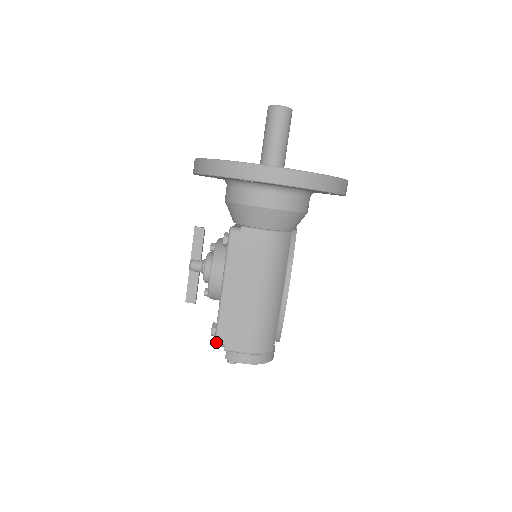
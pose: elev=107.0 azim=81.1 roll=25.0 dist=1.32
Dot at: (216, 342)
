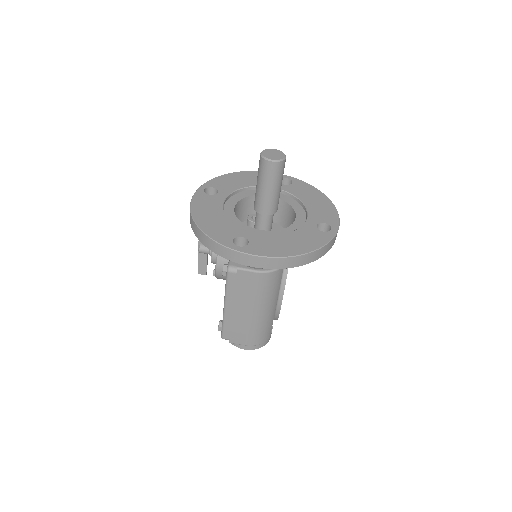
Dot at: (222, 338)
